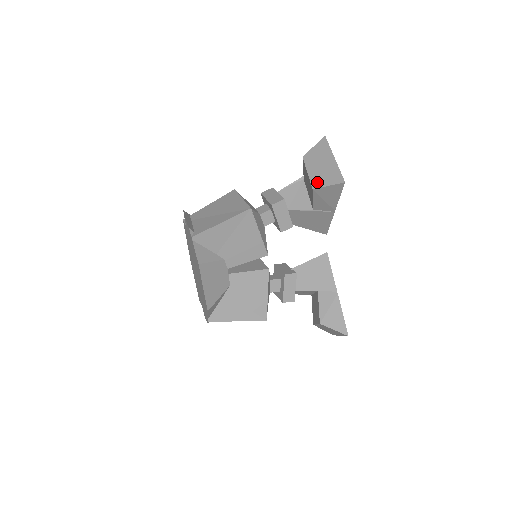
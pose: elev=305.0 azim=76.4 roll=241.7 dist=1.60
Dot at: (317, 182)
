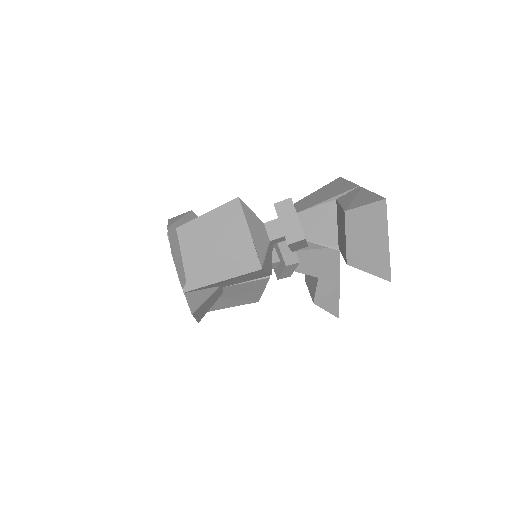
Dot at: (355, 259)
